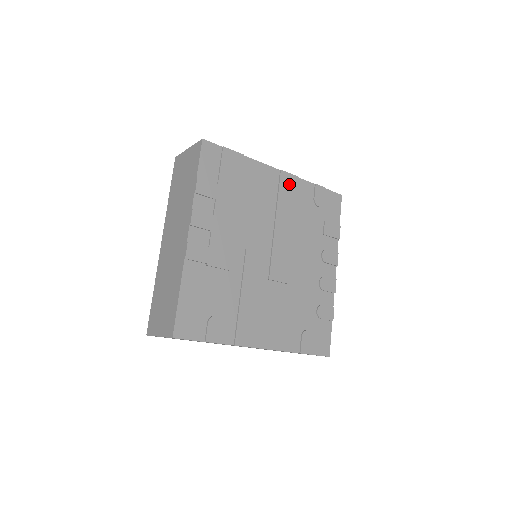
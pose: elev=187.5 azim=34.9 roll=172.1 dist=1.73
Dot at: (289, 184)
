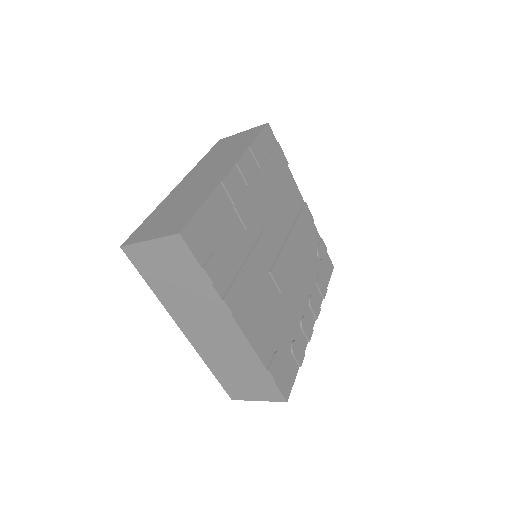
Dot at: (307, 217)
